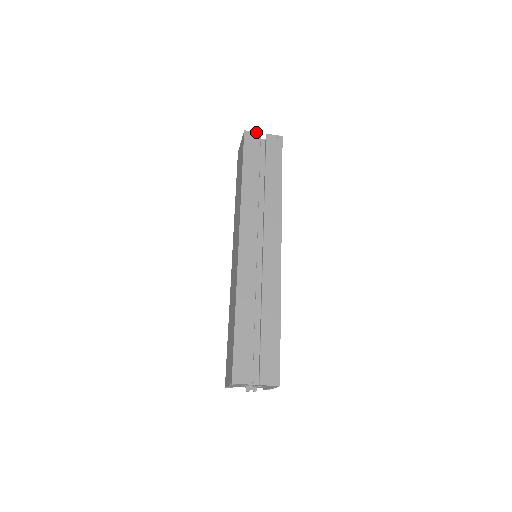
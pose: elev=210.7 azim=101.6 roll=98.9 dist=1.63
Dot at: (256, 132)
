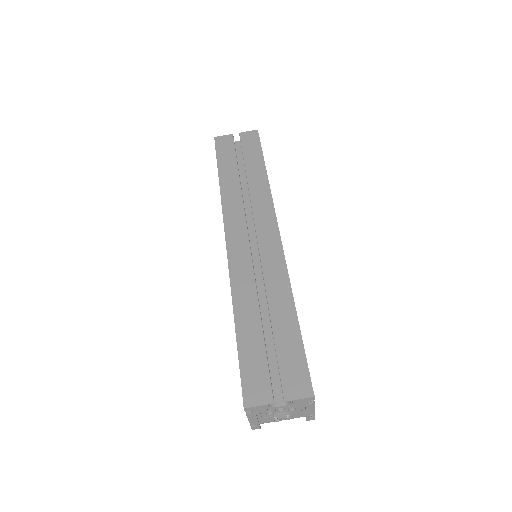
Dot at: (227, 135)
